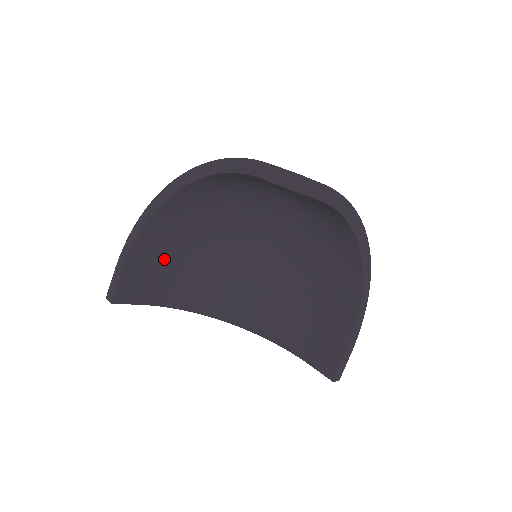
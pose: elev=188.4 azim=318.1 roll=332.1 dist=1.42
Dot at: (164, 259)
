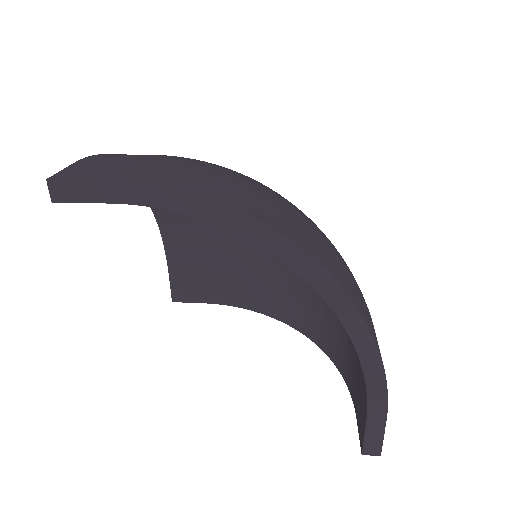
Dot at: (209, 257)
